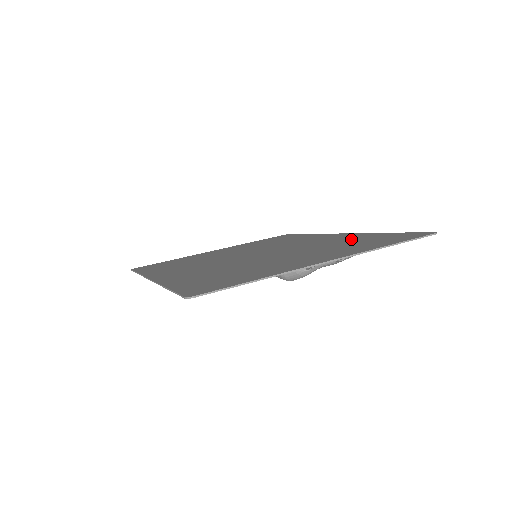
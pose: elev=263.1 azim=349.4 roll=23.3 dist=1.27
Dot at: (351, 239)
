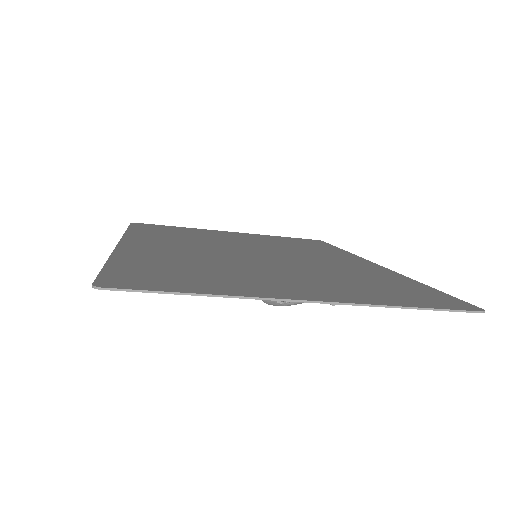
Dot at: (375, 276)
